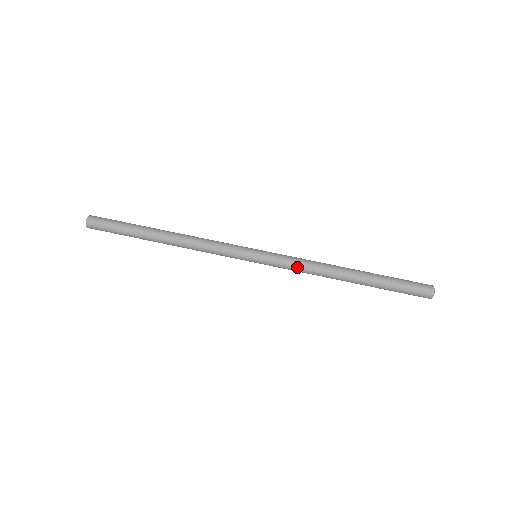
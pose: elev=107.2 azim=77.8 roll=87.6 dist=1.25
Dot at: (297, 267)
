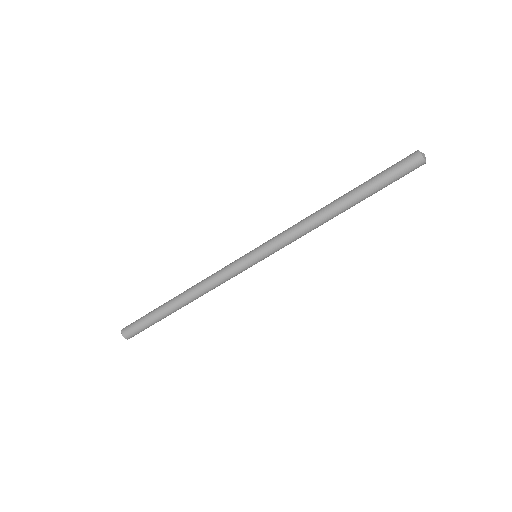
Dot at: (295, 240)
